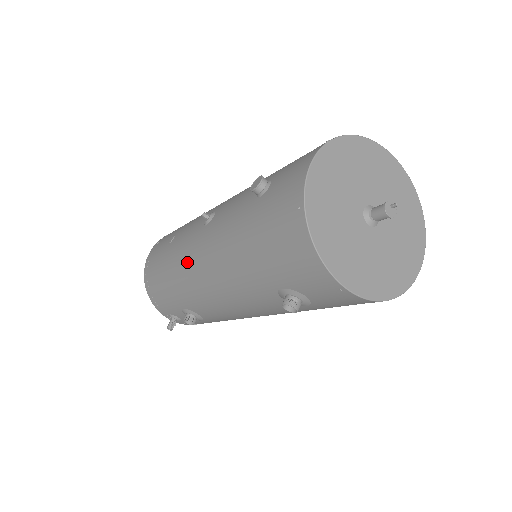
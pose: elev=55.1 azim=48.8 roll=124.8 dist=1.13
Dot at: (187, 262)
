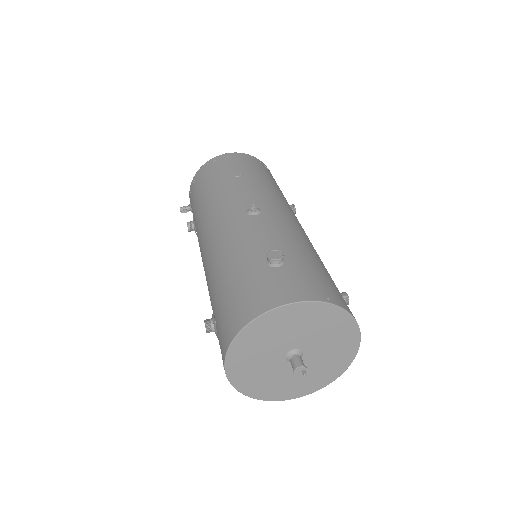
Dot at: (217, 210)
